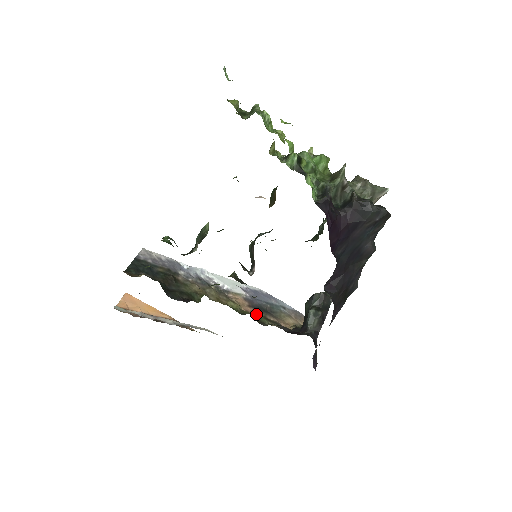
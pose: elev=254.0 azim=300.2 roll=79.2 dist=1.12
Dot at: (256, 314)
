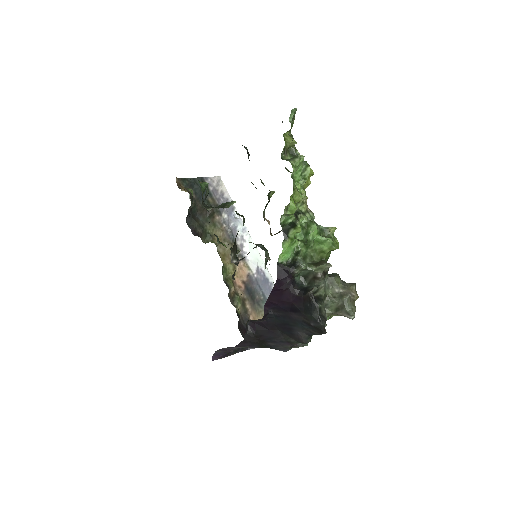
Dot at: (240, 291)
